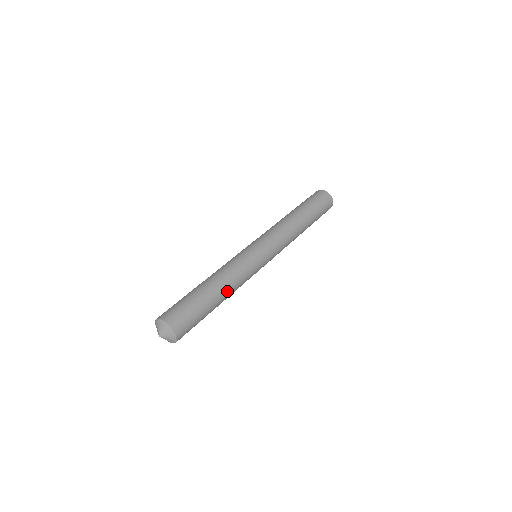
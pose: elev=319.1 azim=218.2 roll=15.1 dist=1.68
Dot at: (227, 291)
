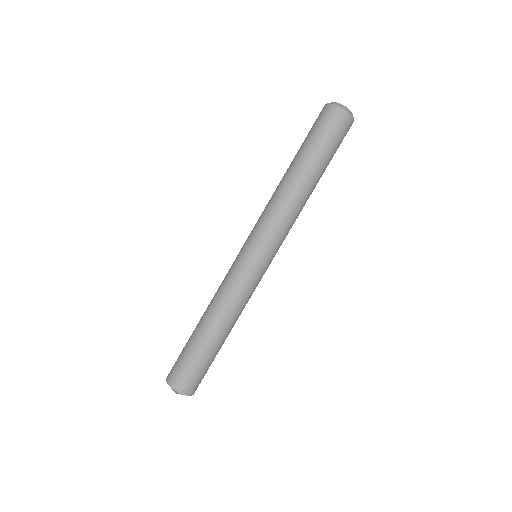
Dot at: occluded
